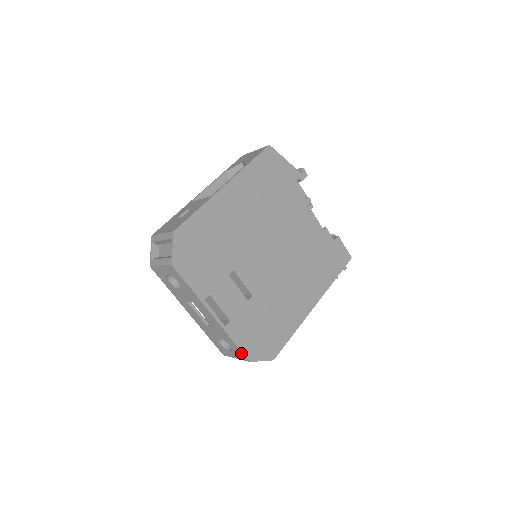
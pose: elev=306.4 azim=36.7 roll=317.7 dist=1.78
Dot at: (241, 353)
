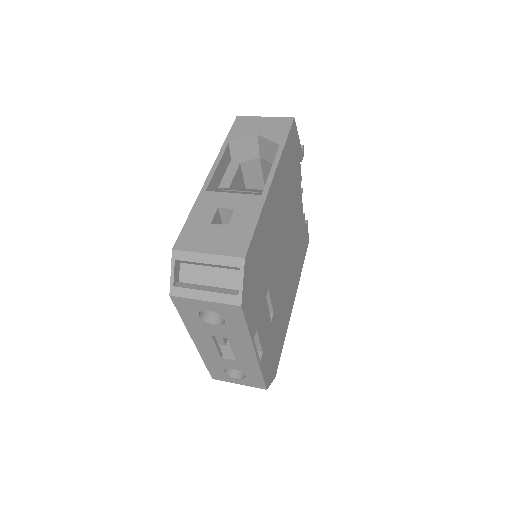
Dot at: (261, 383)
